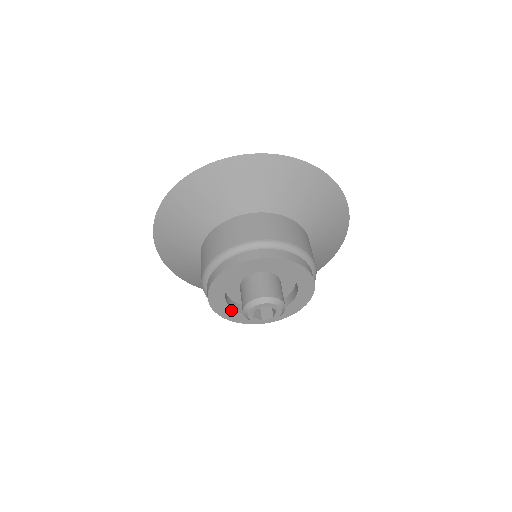
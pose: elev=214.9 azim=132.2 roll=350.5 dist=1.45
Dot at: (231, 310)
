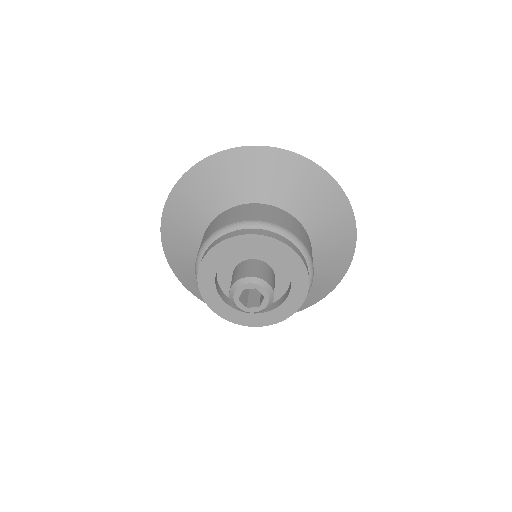
Dot at: (218, 297)
